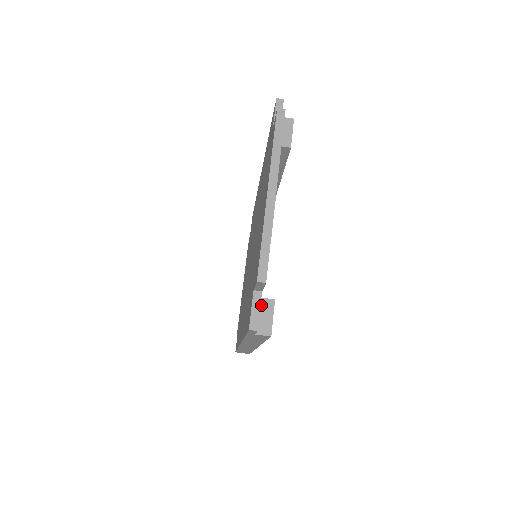
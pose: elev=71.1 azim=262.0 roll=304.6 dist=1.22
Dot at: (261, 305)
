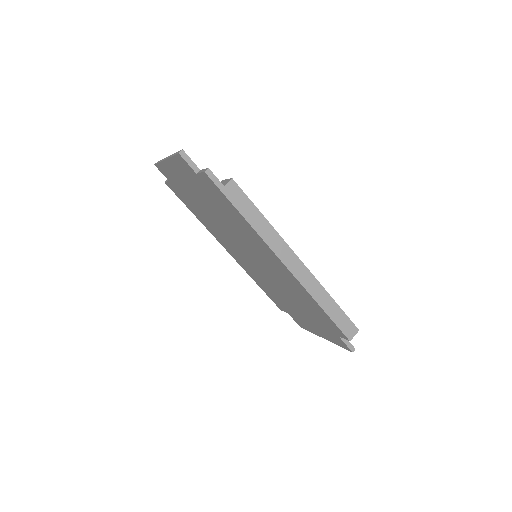
Dot at: occluded
